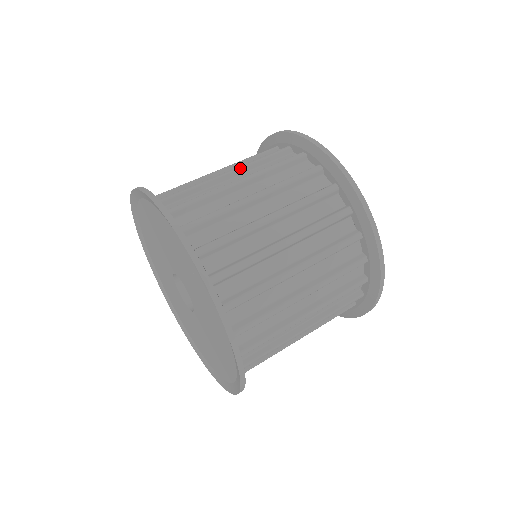
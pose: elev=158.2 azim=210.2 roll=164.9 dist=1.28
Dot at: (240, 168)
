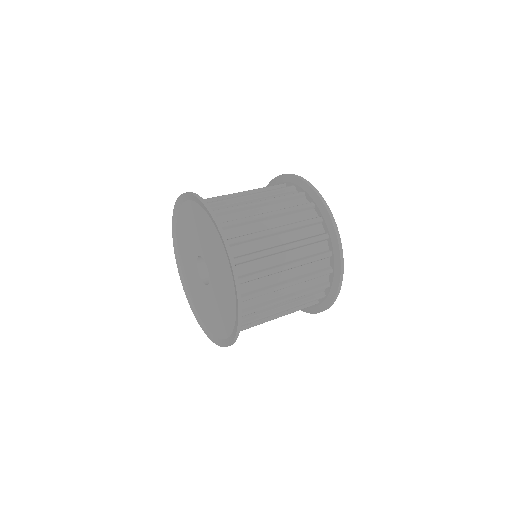
Dot at: (286, 230)
